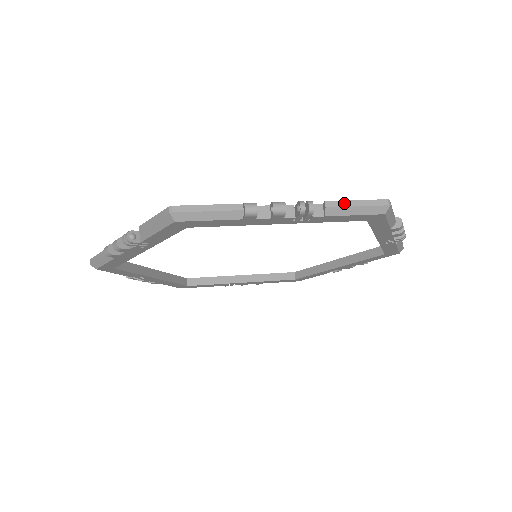
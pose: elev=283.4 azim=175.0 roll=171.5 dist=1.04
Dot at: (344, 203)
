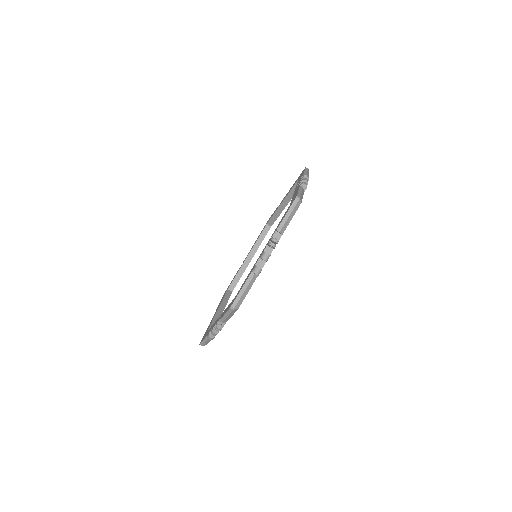
Dot at: (223, 318)
